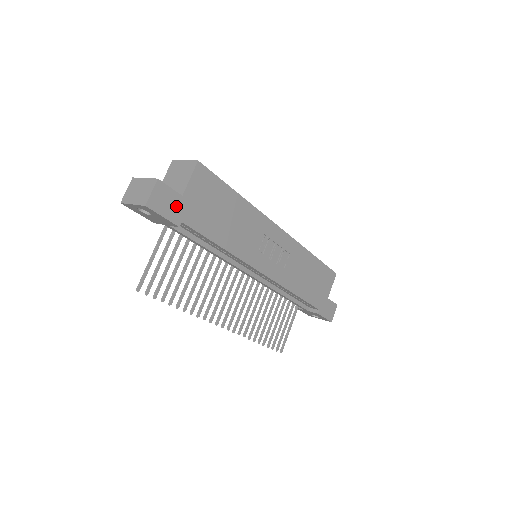
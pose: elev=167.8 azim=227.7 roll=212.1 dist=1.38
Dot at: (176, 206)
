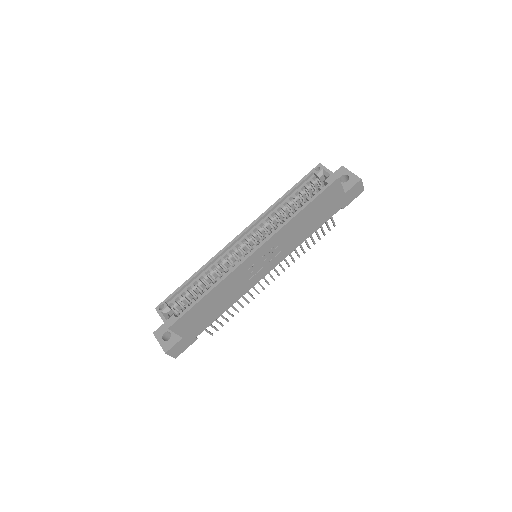
Dot at: (186, 341)
